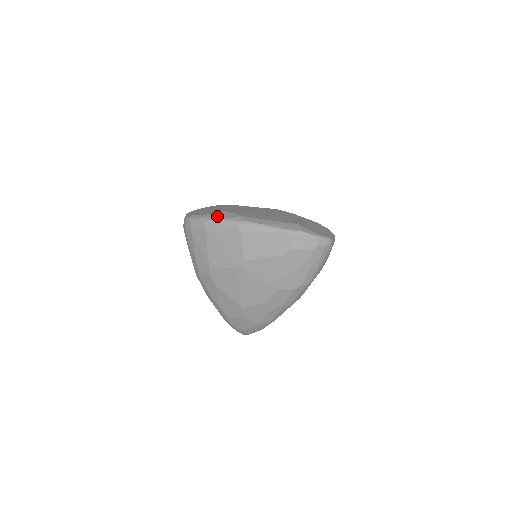
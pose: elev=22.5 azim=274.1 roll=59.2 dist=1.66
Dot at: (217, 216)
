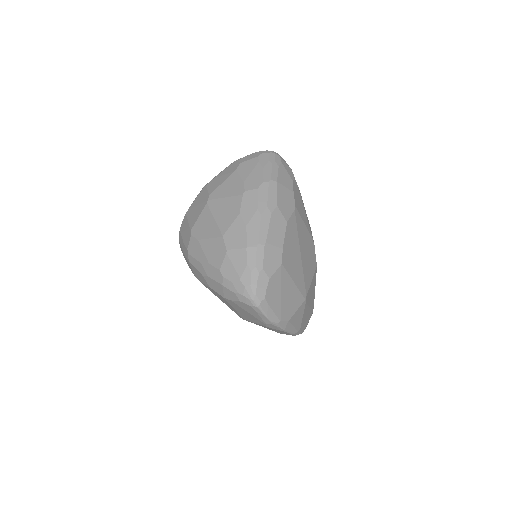
Dot at: occluded
